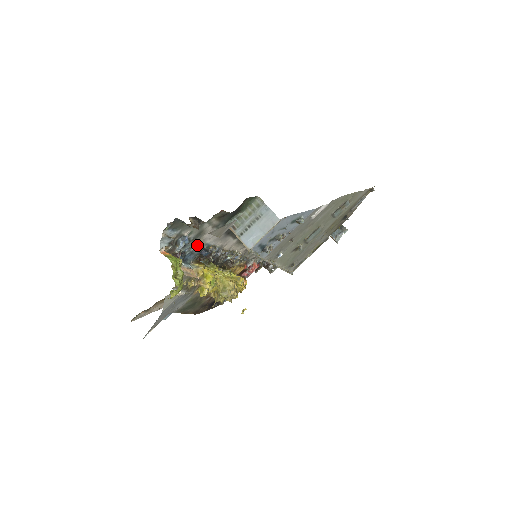
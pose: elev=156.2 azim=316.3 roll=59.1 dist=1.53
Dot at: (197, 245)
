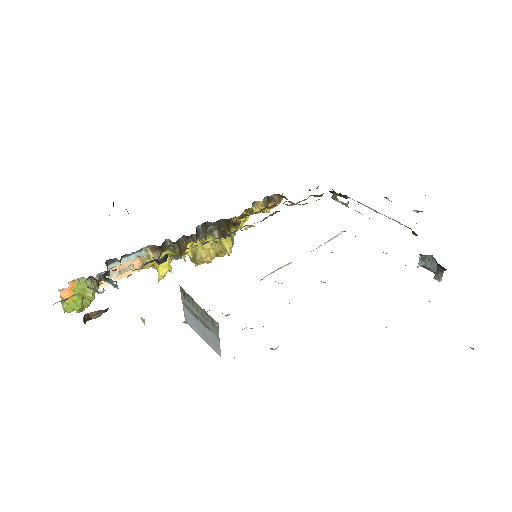
Dot at: (137, 269)
